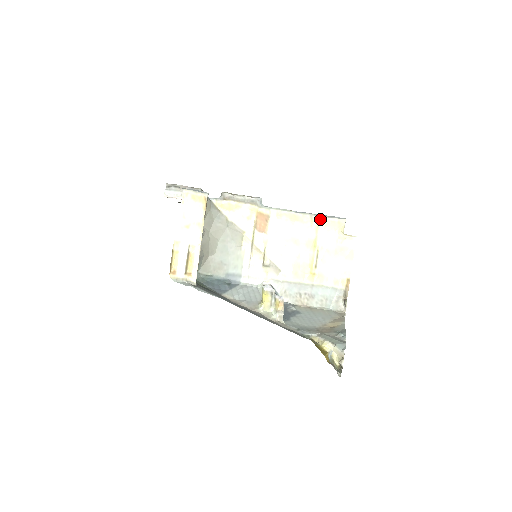
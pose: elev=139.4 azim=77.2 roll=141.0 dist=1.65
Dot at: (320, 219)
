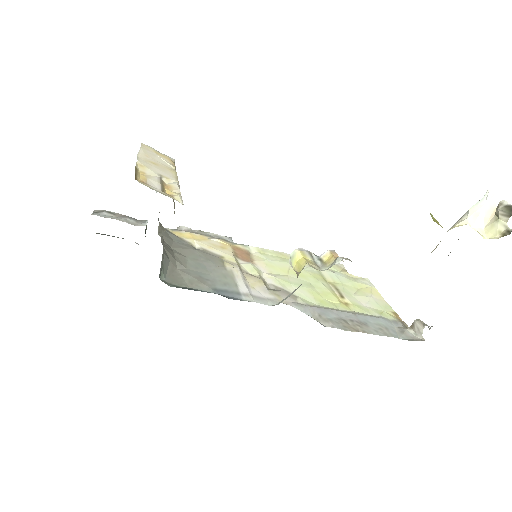
Dot at: occluded
